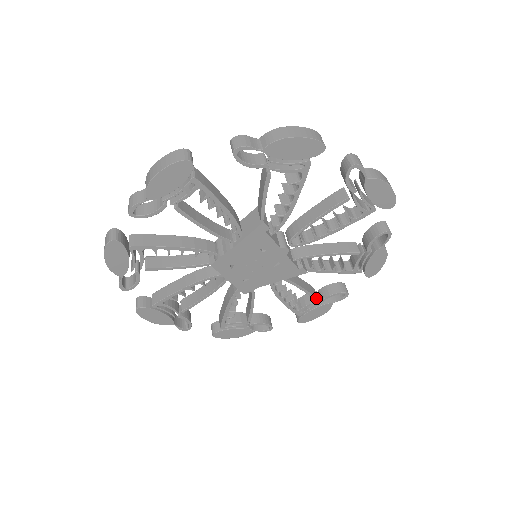
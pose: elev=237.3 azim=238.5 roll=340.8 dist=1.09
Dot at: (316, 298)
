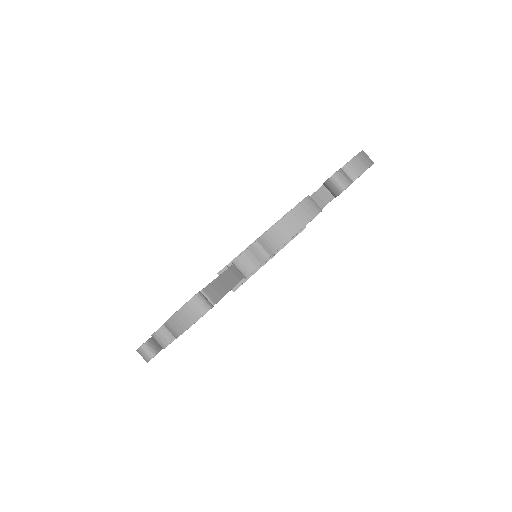
Dot at: occluded
